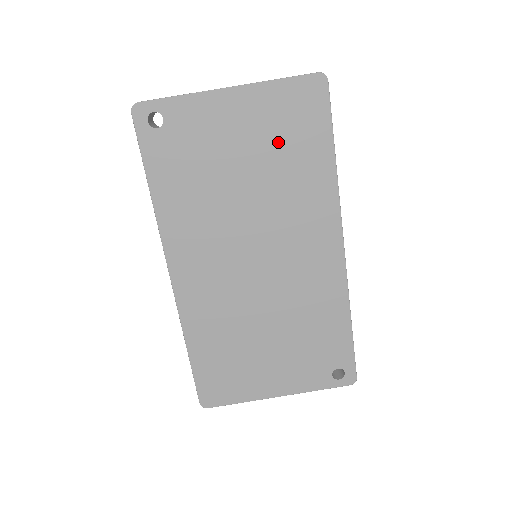
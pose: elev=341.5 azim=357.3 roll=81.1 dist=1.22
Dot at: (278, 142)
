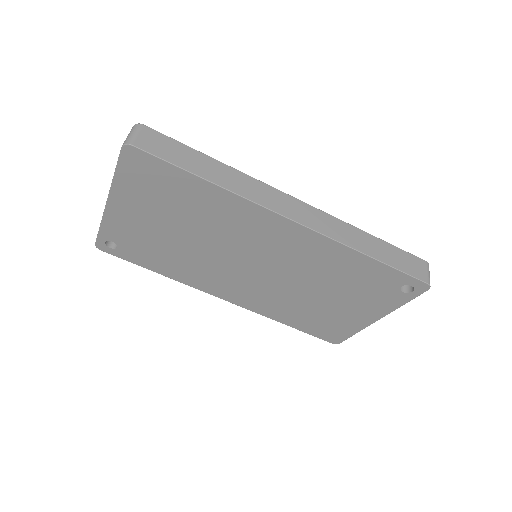
Dot at: (167, 203)
